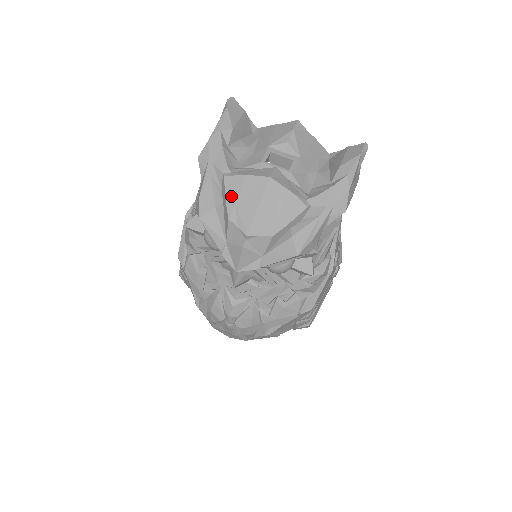
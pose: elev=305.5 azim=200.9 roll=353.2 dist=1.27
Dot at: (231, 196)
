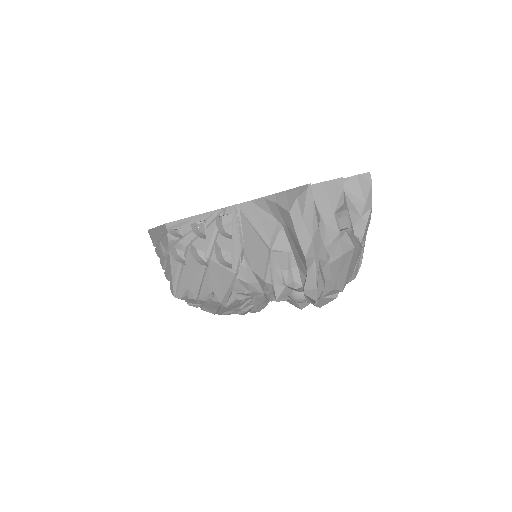
Dot at: (334, 274)
